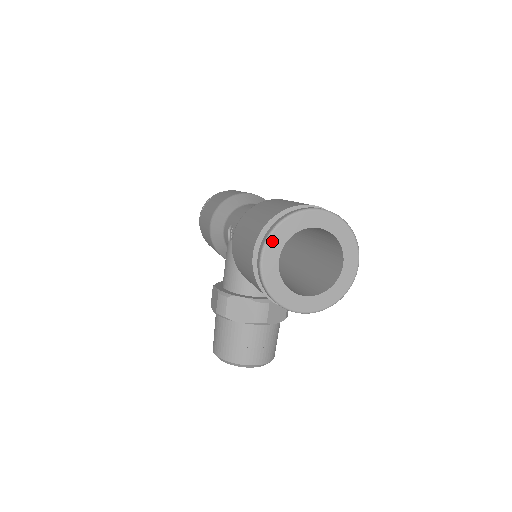
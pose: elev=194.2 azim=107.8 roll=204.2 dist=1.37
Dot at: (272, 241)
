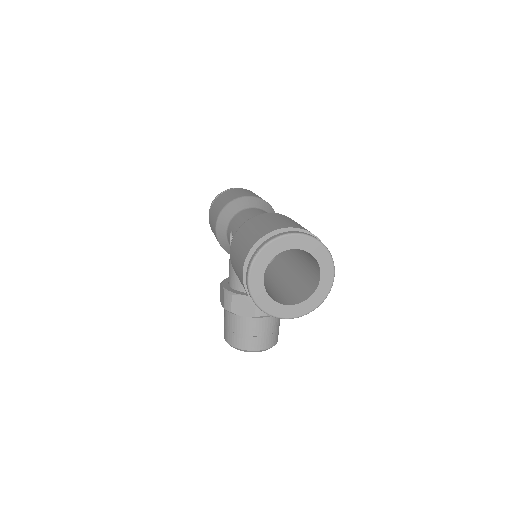
Dot at: (256, 264)
